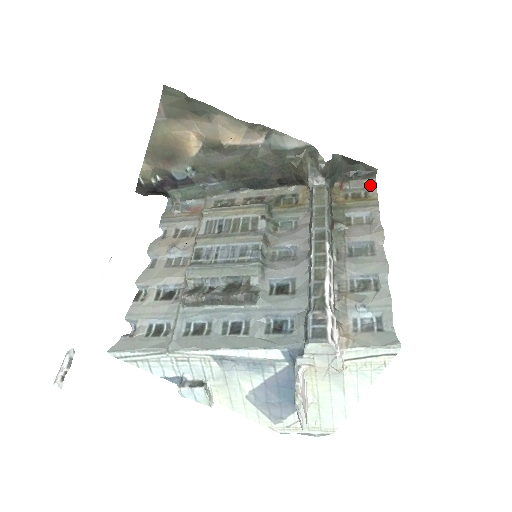
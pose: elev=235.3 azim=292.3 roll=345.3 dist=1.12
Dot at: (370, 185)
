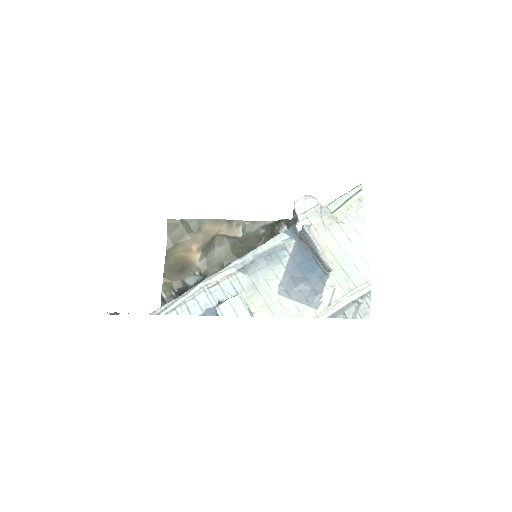
Dot at: occluded
